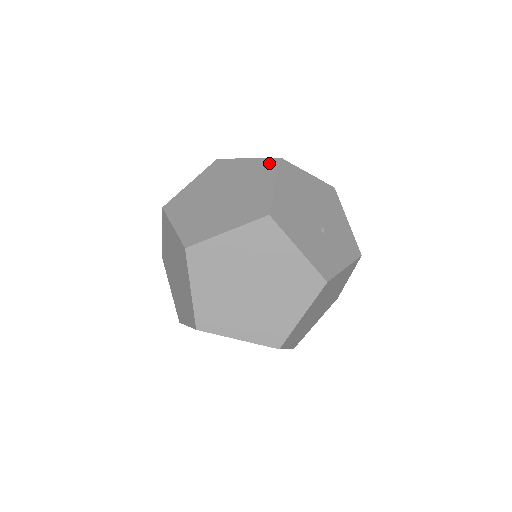
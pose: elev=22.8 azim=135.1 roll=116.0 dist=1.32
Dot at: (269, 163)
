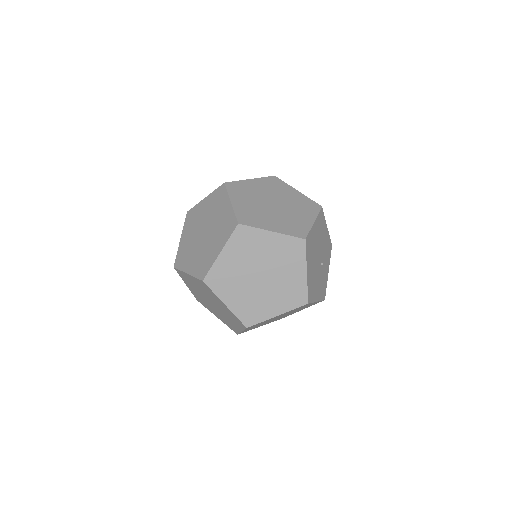
Dot at: (296, 244)
